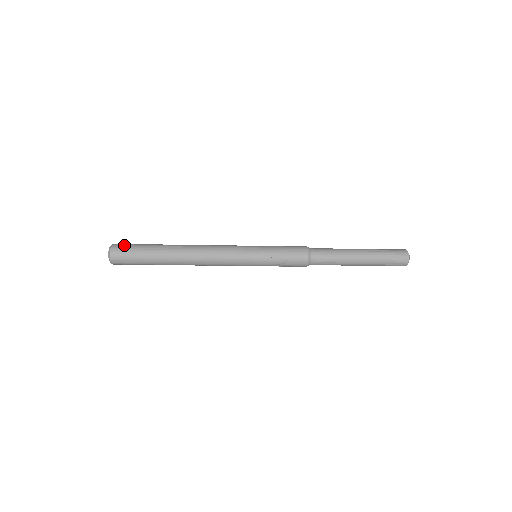
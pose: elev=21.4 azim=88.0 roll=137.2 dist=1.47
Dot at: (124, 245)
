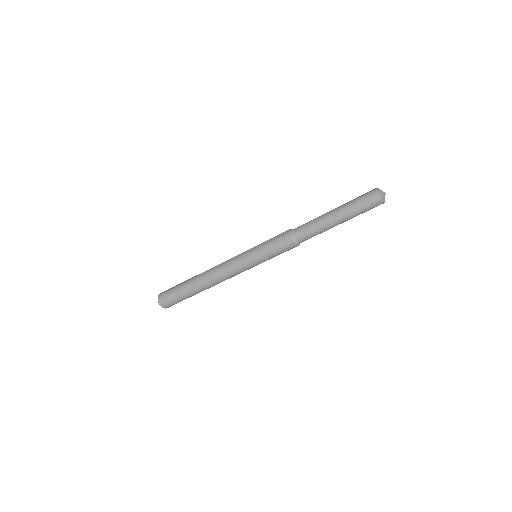
Dot at: (165, 293)
